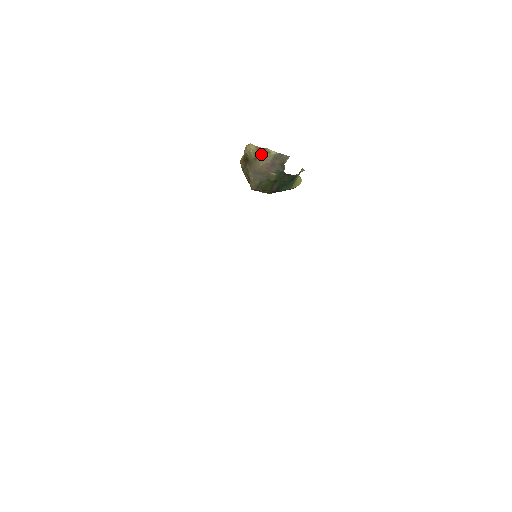
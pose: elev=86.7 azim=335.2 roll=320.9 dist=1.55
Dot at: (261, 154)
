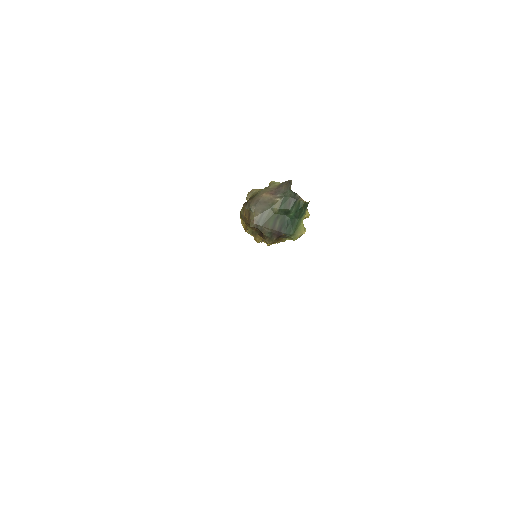
Dot at: (265, 188)
